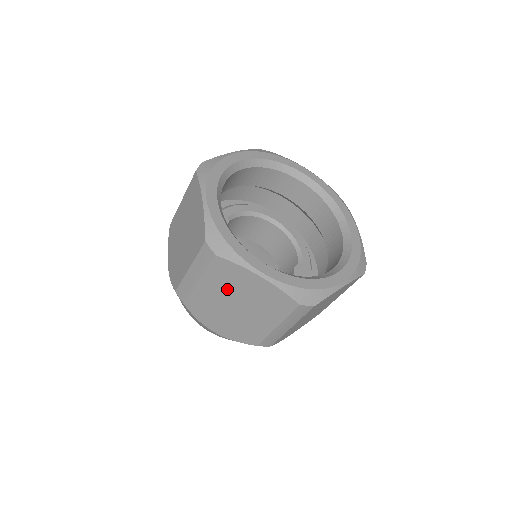
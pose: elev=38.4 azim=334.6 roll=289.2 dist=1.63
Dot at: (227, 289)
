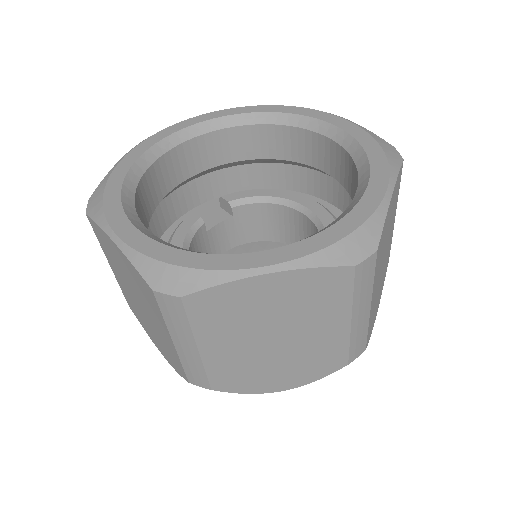
Dot at: (120, 272)
